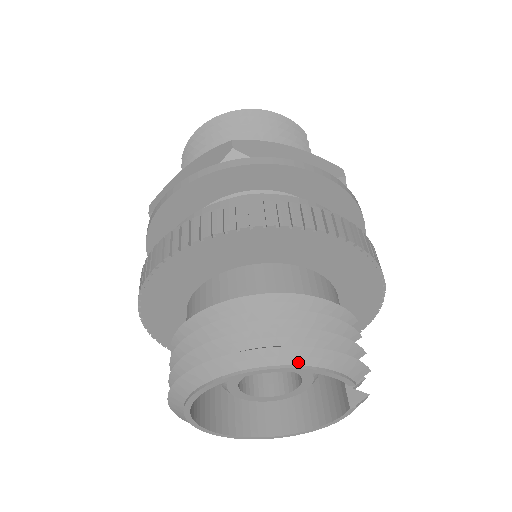
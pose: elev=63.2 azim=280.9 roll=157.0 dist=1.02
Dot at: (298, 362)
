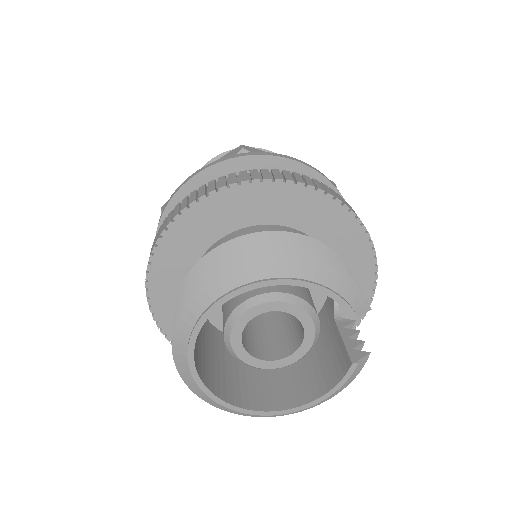
Dot at: (305, 276)
